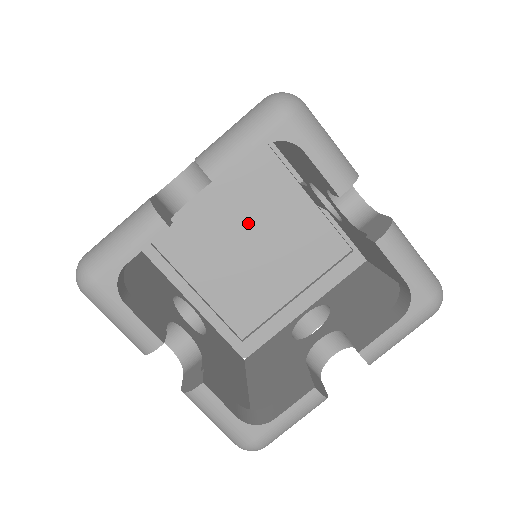
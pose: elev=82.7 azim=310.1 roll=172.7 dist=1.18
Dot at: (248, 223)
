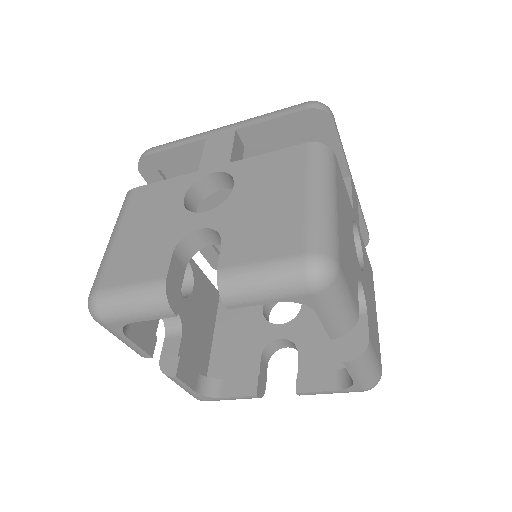
Dot at: occluded
